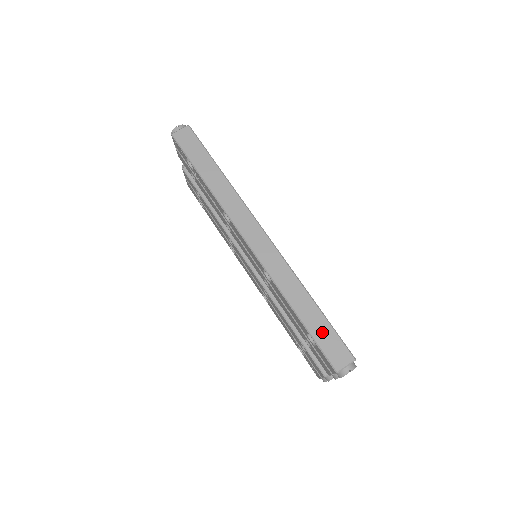
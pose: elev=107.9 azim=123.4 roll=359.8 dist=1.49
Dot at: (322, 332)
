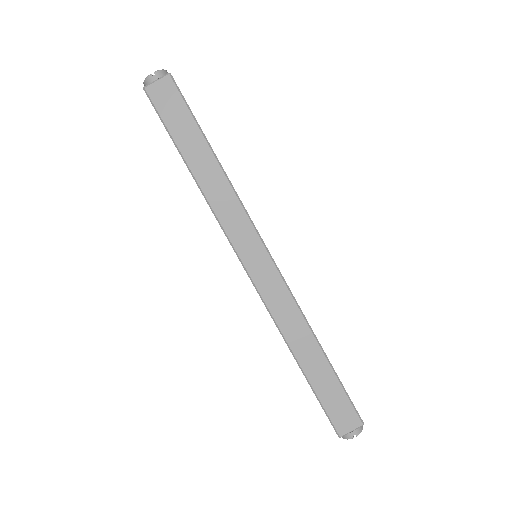
Dot at: (329, 391)
